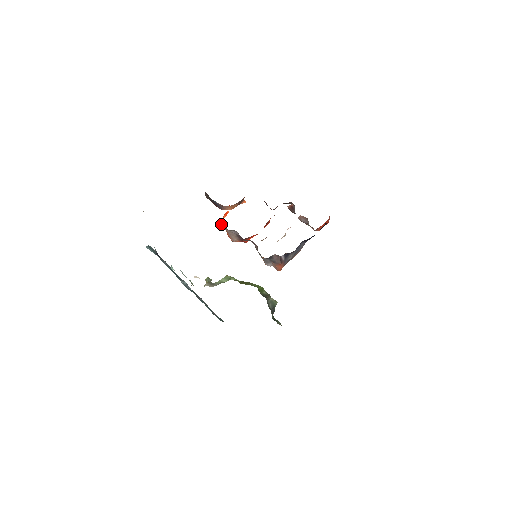
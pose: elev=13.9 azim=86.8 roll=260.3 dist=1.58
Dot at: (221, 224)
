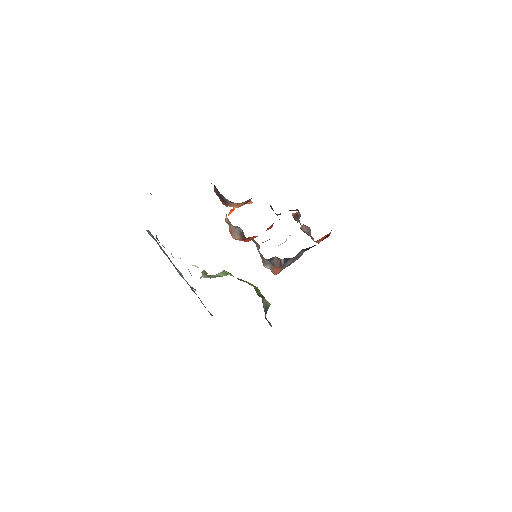
Dot at: (226, 219)
